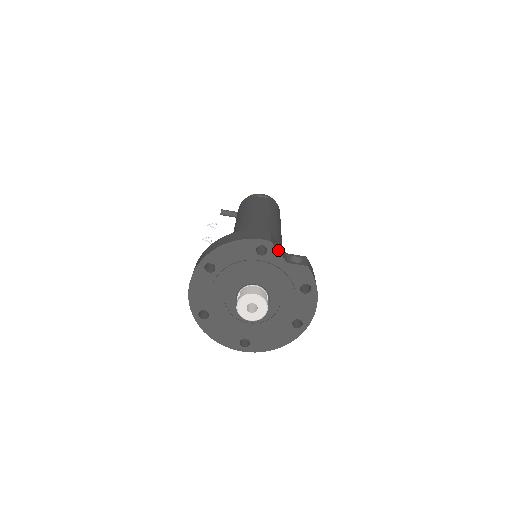
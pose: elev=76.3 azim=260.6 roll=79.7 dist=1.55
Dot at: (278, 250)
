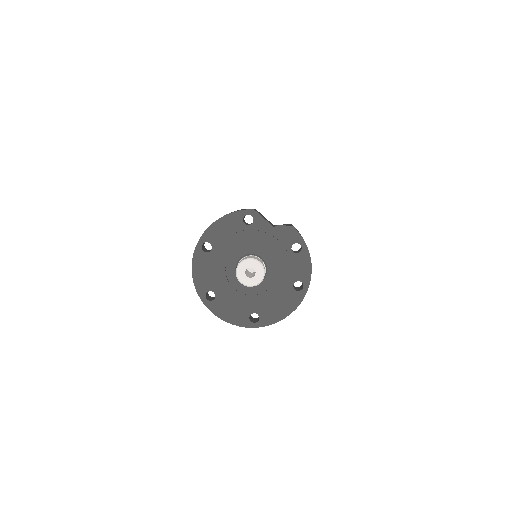
Dot at: (263, 217)
